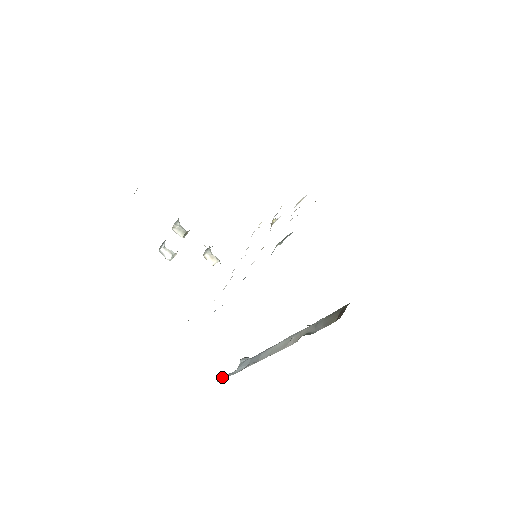
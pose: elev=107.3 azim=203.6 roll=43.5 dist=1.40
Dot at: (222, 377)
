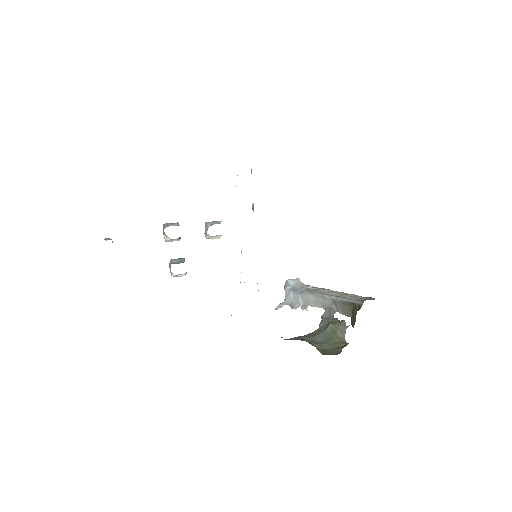
Dot at: (277, 307)
